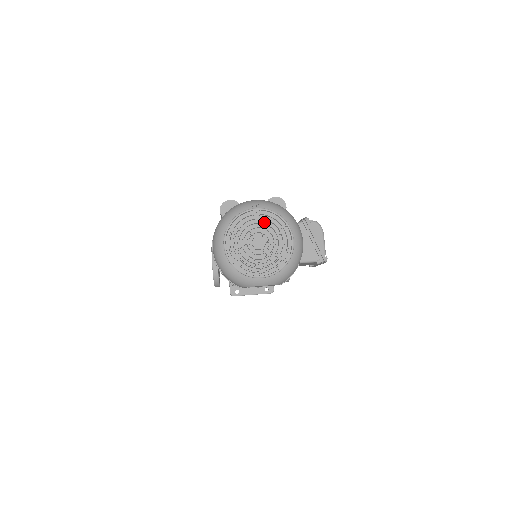
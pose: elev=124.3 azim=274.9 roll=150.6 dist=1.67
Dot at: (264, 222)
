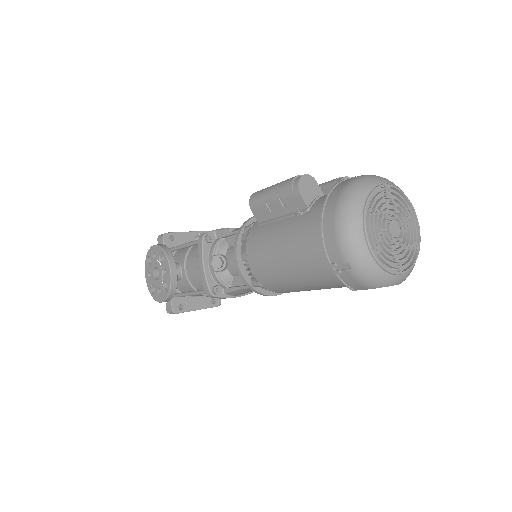
Dot at: (396, 203)
